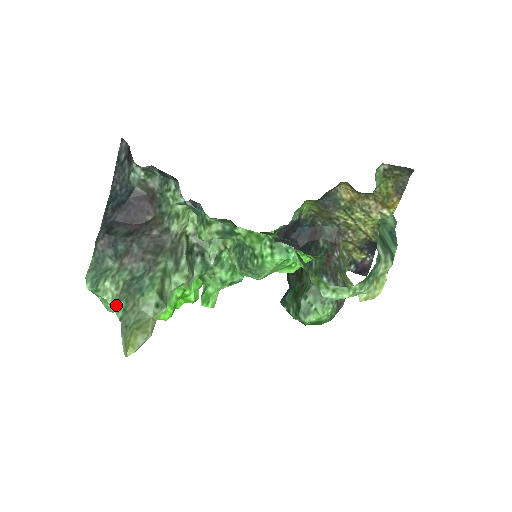
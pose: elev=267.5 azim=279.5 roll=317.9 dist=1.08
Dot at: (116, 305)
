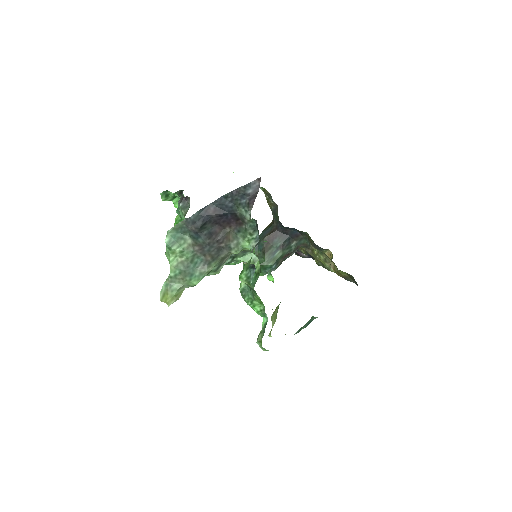
Dot at: (173, 267)
